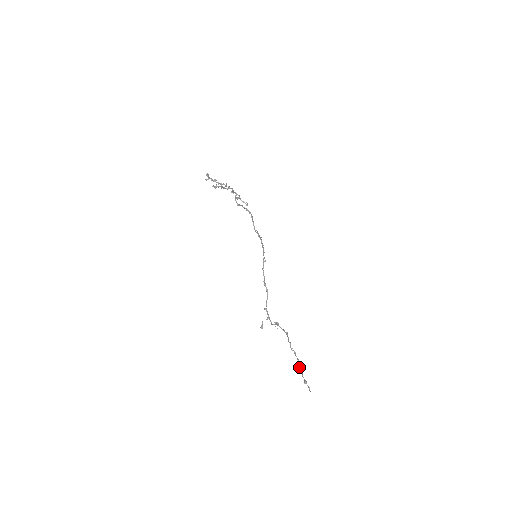
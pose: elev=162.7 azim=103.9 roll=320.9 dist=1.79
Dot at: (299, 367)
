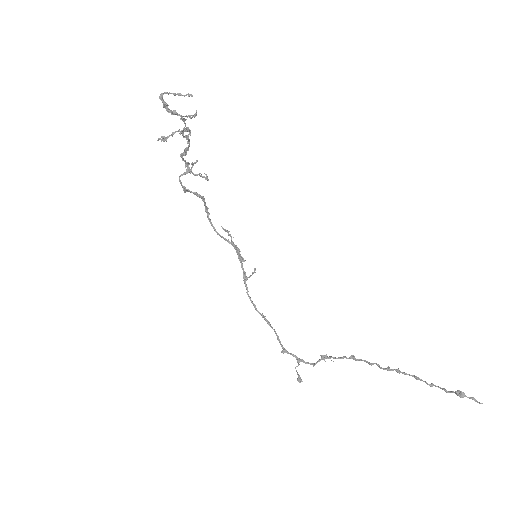
Dot at: (427, 383)
